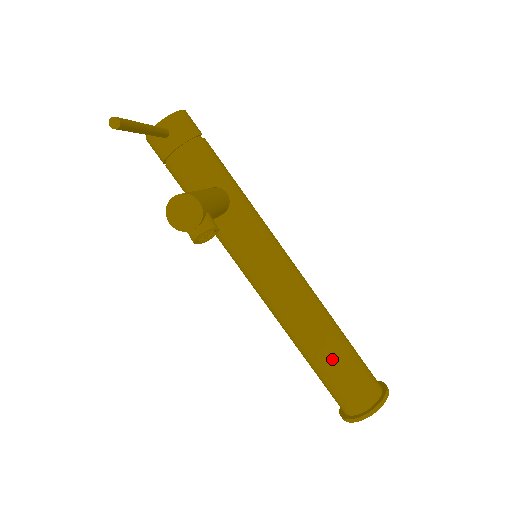
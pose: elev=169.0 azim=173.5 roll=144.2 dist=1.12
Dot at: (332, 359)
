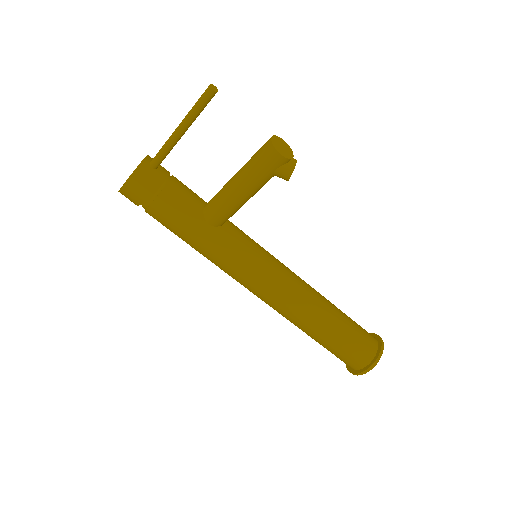
Dot at: (341, 314)
